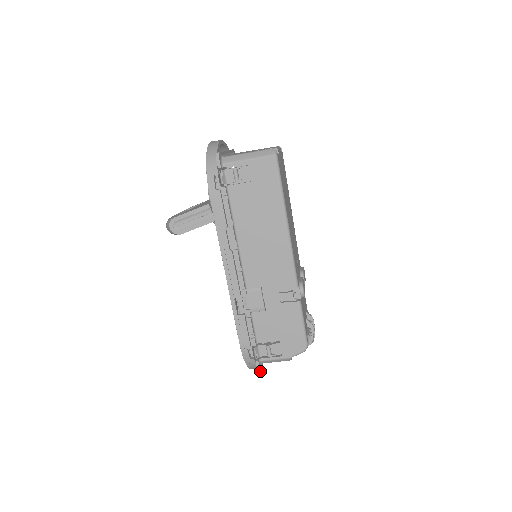
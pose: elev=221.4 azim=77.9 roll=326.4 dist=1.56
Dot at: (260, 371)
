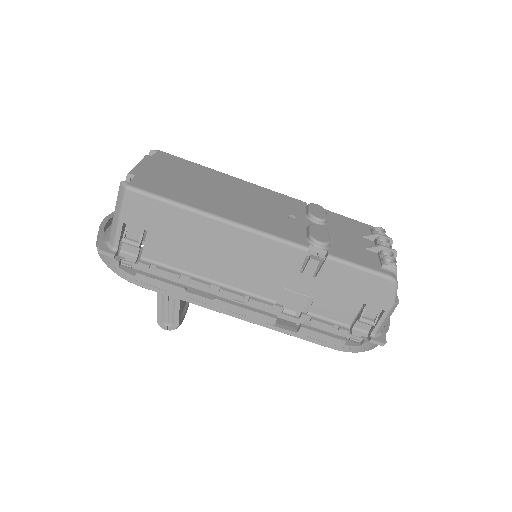
Dot at: (385, 343)
